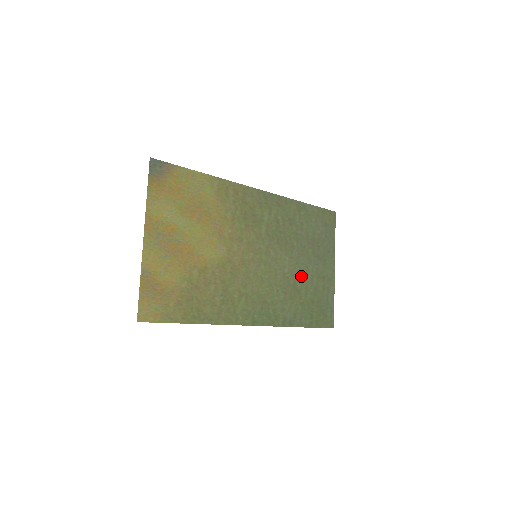
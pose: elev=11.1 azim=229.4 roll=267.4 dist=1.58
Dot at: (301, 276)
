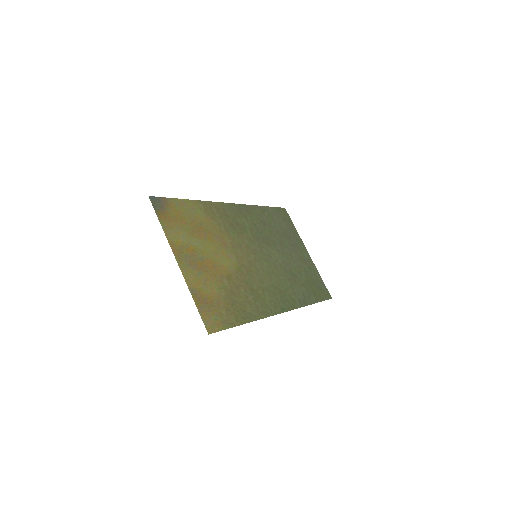
Dot at: (291, 264)
